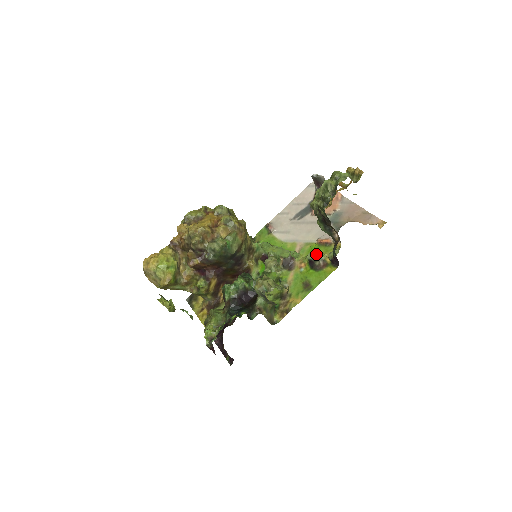
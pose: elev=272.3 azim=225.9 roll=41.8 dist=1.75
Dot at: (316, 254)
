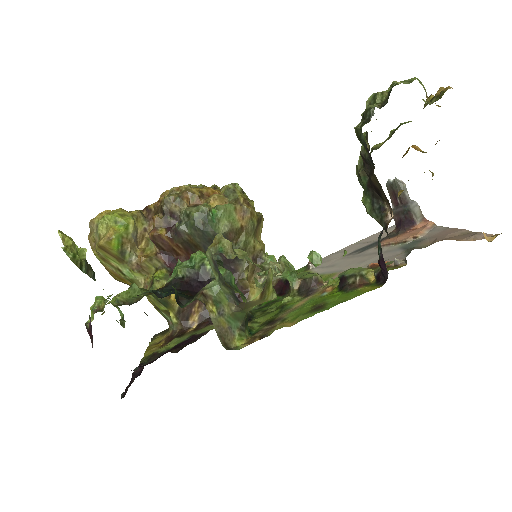
Dot at: (354, 268)
